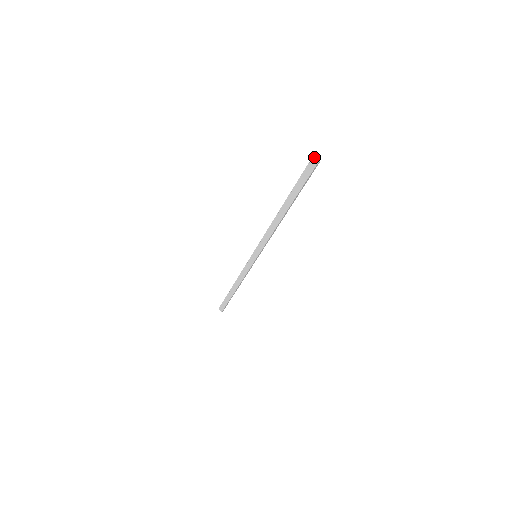
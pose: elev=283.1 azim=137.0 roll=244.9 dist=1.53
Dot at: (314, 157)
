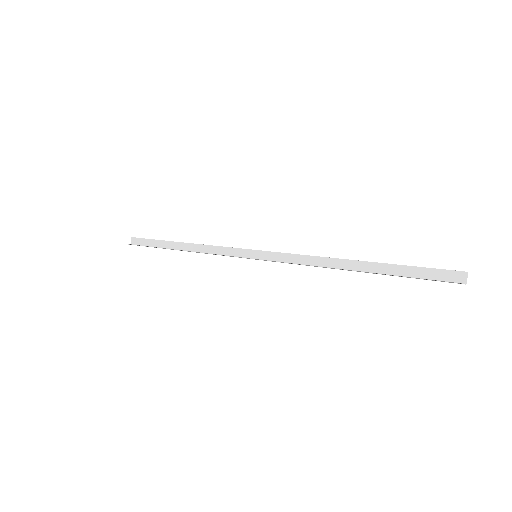
Dot at: (467, 274)
